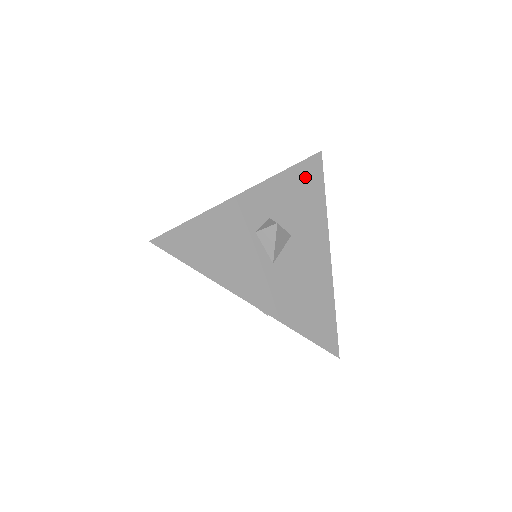
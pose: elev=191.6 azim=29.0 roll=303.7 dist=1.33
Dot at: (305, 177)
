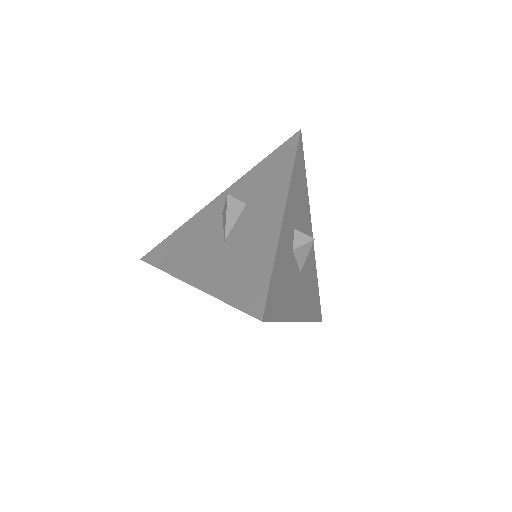
Dot at: (299, 167)
